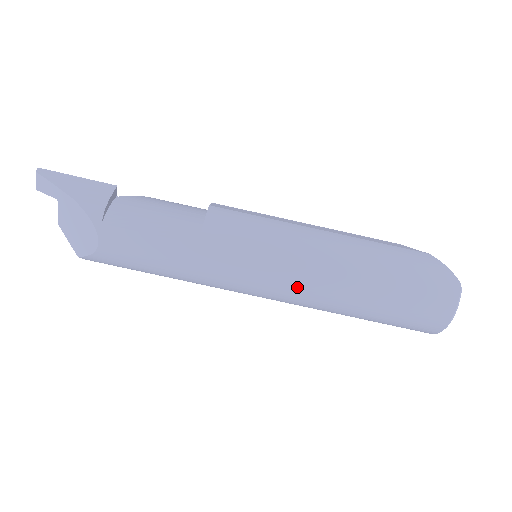
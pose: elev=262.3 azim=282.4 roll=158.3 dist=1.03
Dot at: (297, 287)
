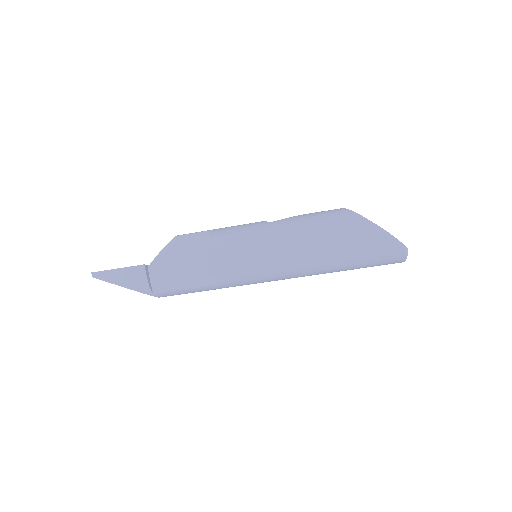
Dot at: occluded
